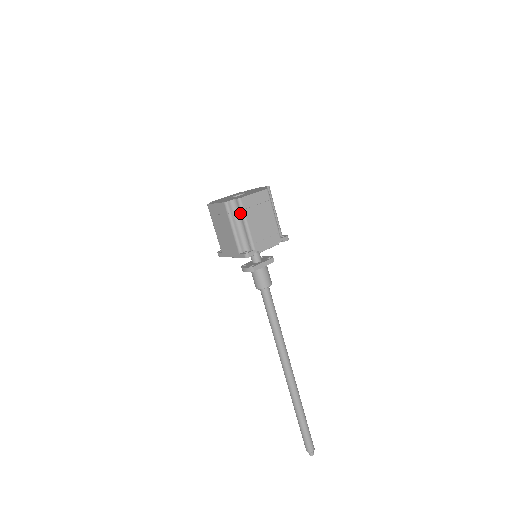
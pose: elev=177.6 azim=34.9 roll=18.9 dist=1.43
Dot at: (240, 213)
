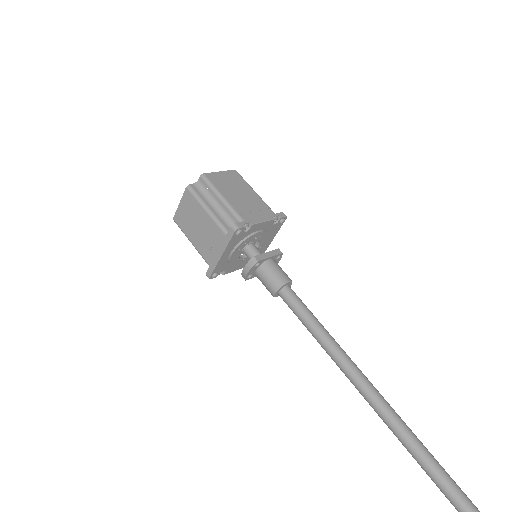
Dot at: (209, 190)
